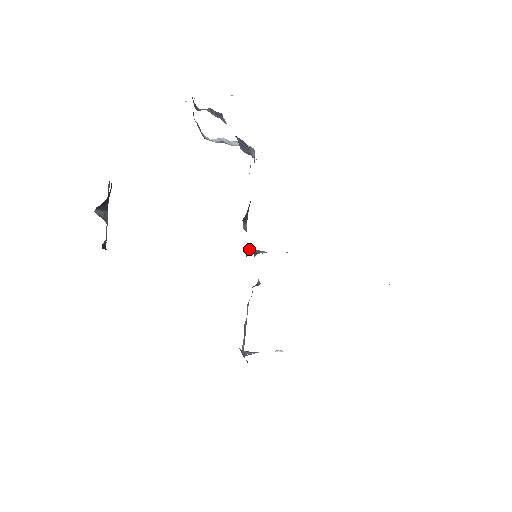
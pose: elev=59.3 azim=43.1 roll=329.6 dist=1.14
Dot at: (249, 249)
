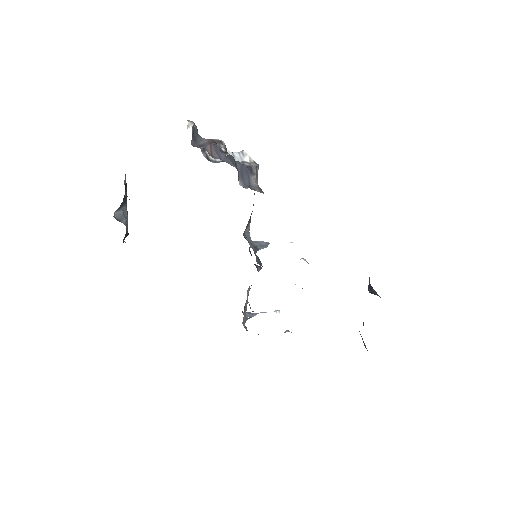
Dot at: (252, 241)
